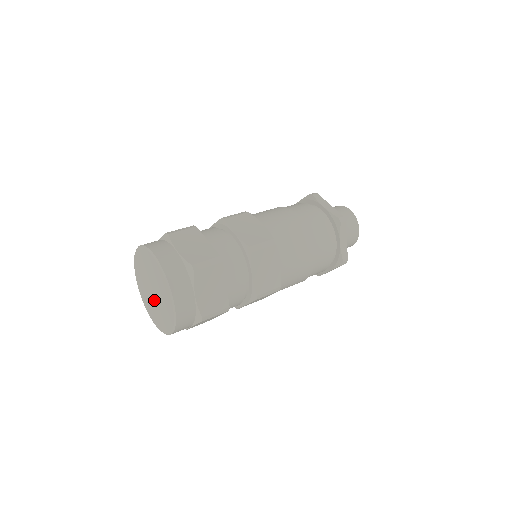
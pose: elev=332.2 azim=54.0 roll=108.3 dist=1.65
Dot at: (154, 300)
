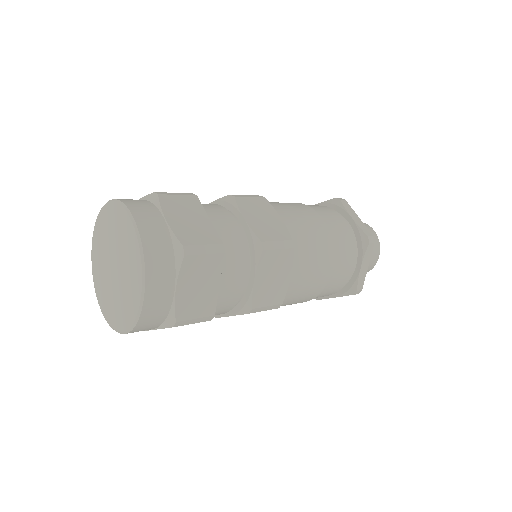
Dot at: (112, 280)
